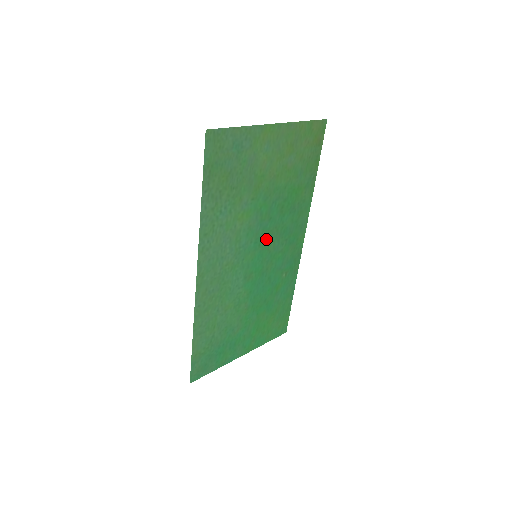
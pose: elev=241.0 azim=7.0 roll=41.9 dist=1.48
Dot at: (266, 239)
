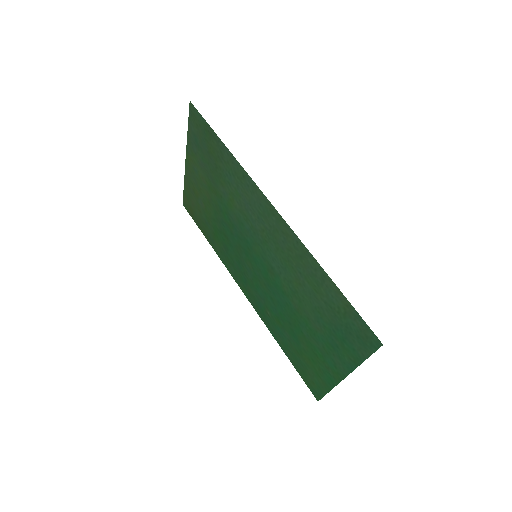
Dot at: (244, 250)
